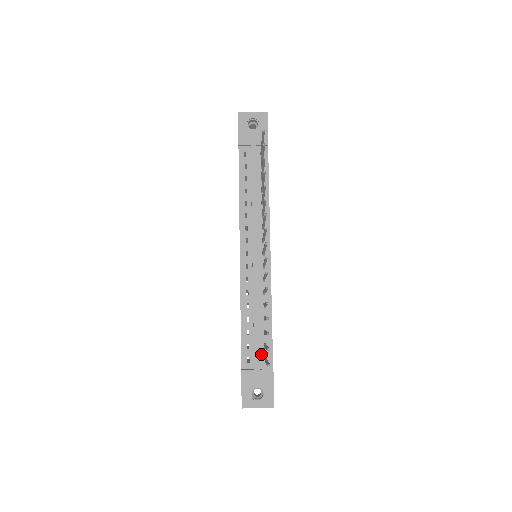
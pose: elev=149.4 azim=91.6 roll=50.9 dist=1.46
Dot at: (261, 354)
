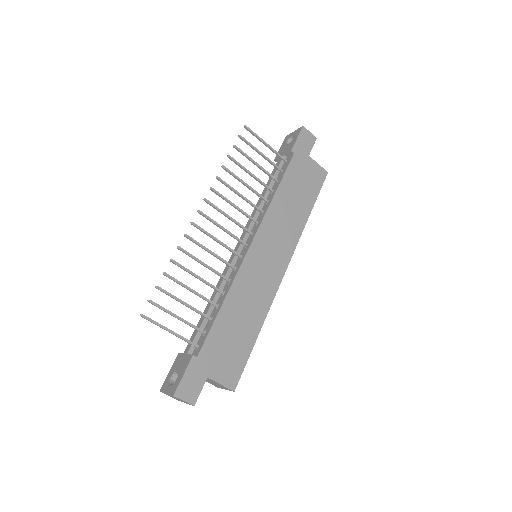
Dot at: (199, 341)
